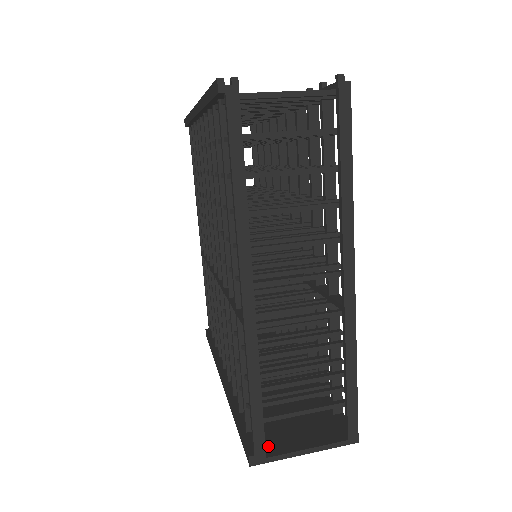
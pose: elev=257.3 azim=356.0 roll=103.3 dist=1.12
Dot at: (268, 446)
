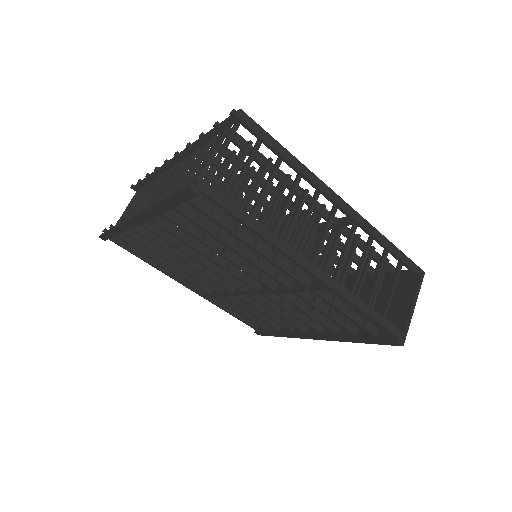
Dot at: occluded
